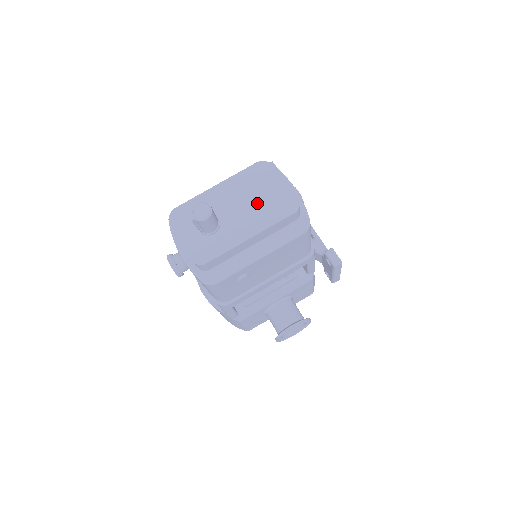
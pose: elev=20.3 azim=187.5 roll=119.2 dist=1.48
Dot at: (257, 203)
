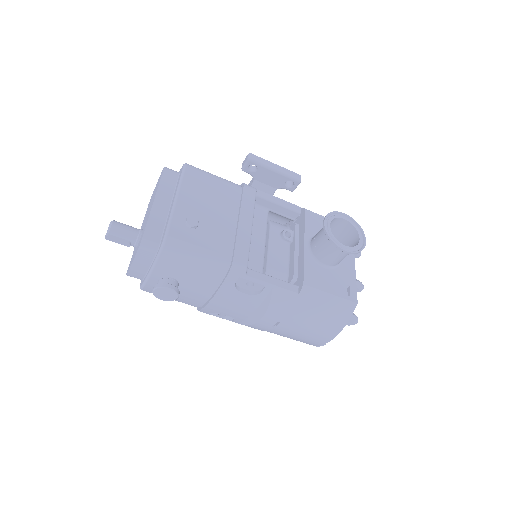
Dot at: (151, 202)
